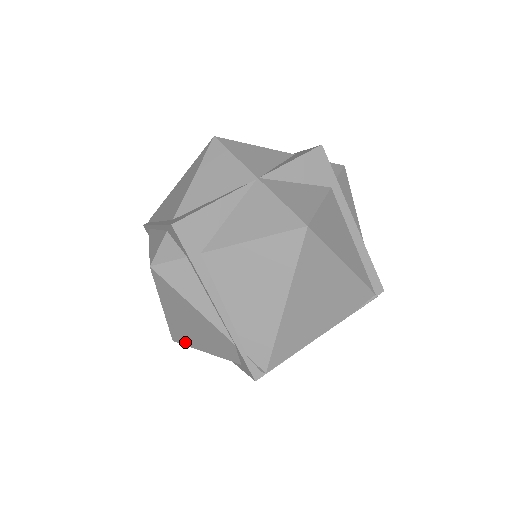
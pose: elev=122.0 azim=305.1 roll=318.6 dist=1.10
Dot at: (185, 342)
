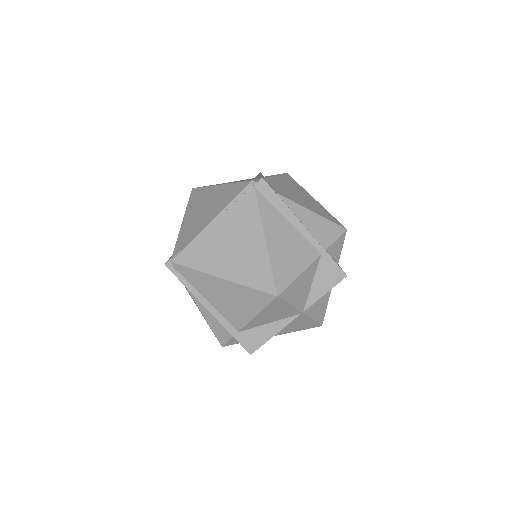
Dot at: occluded
